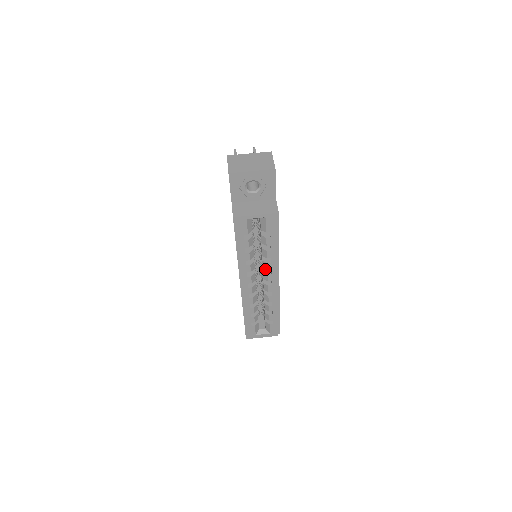
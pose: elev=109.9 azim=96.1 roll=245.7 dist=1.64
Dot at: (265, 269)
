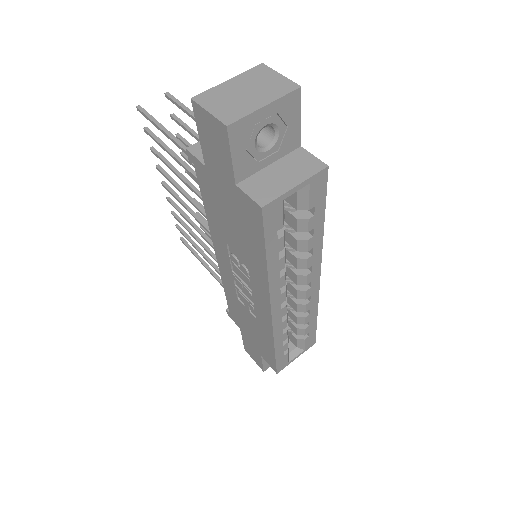
Dot at: (296, 269)
